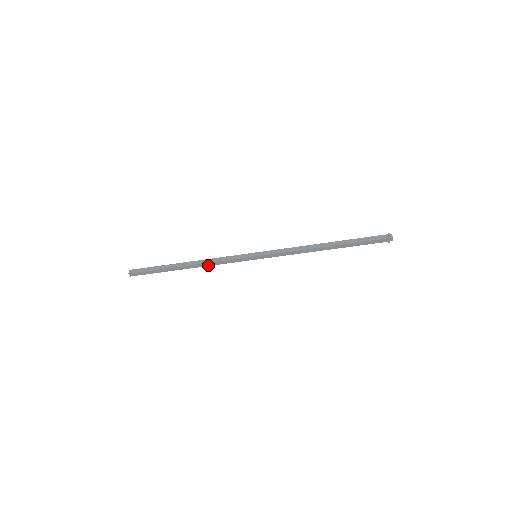
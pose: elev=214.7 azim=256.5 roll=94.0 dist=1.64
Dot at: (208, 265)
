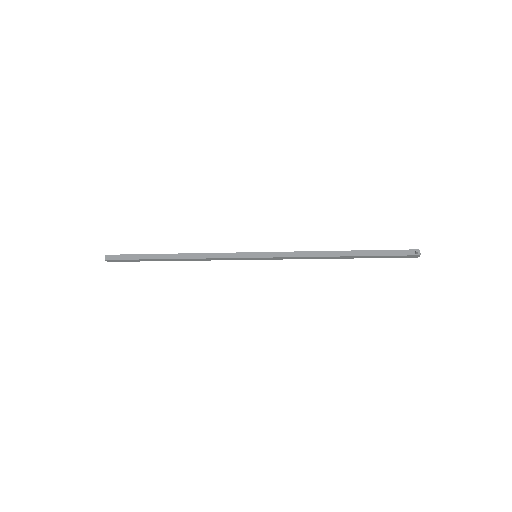
Dot at: (199, 260)
